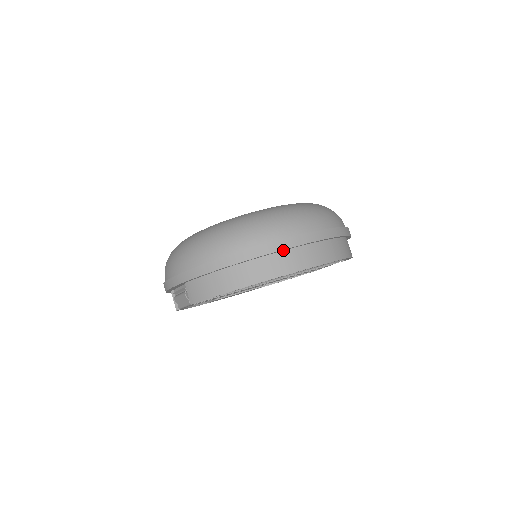
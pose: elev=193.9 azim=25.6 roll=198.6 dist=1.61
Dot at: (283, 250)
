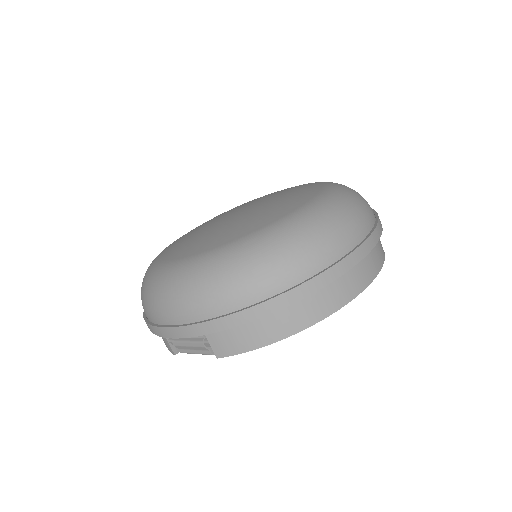
Dot at: occluded
